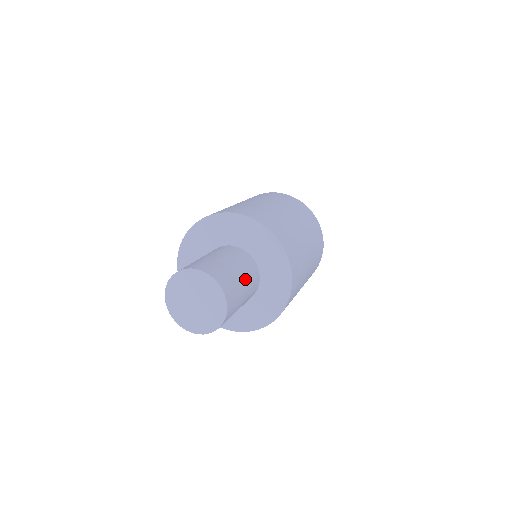
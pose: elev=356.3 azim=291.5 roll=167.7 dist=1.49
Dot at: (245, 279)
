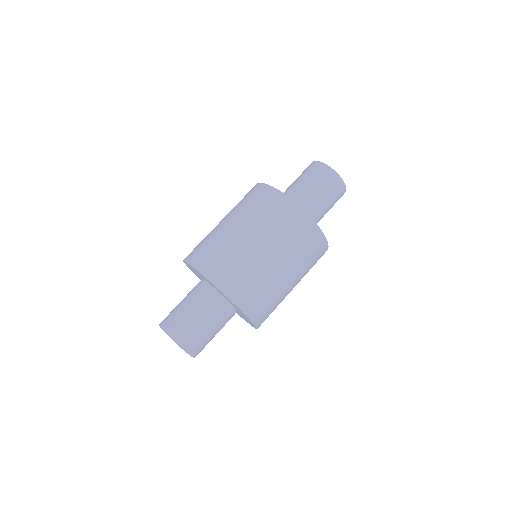
Dot at: (214, 327)
